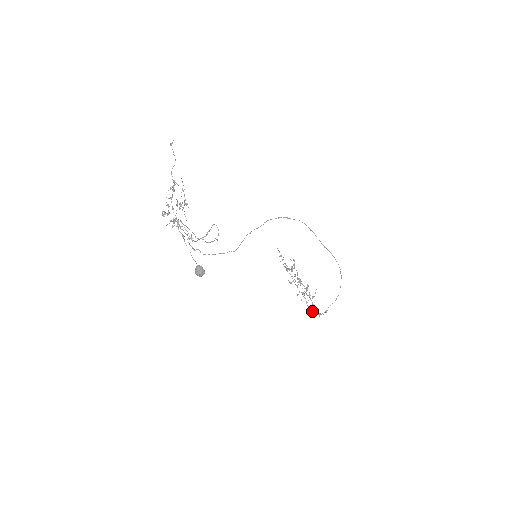
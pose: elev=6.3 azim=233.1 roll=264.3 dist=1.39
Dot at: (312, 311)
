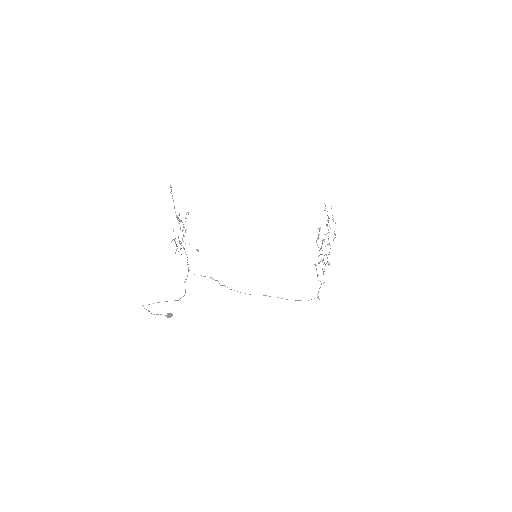
Dot at: occluded
